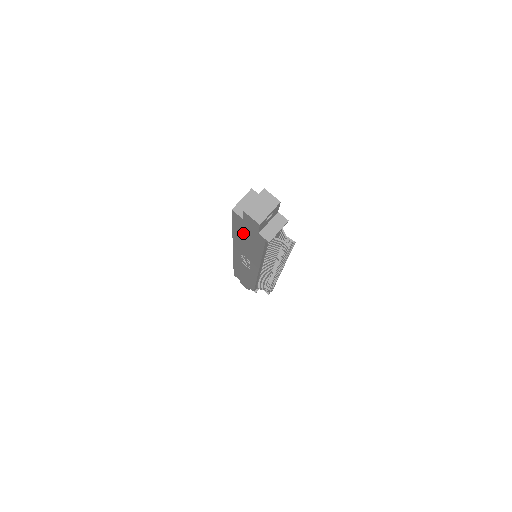
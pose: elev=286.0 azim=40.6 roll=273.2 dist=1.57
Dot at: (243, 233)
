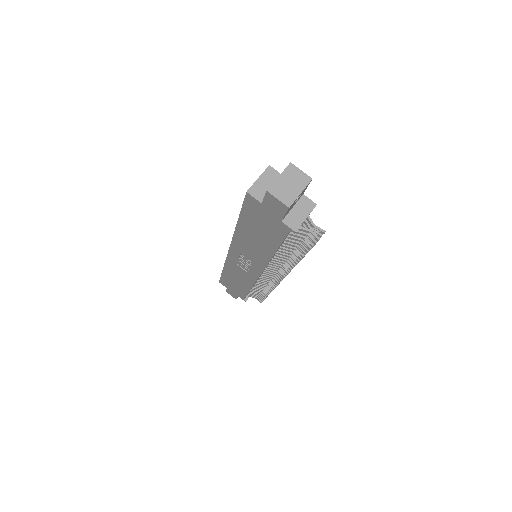
Dot at: (254, 224)
